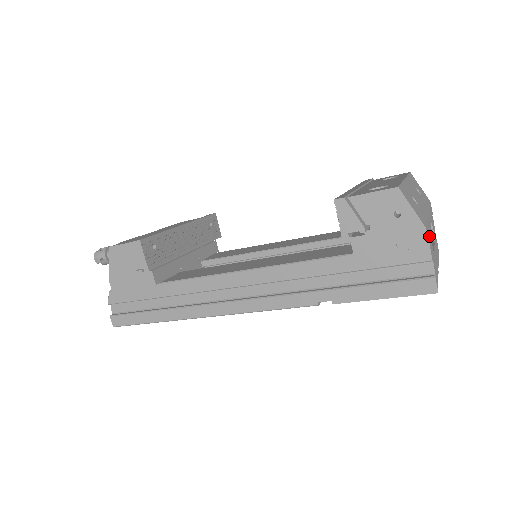
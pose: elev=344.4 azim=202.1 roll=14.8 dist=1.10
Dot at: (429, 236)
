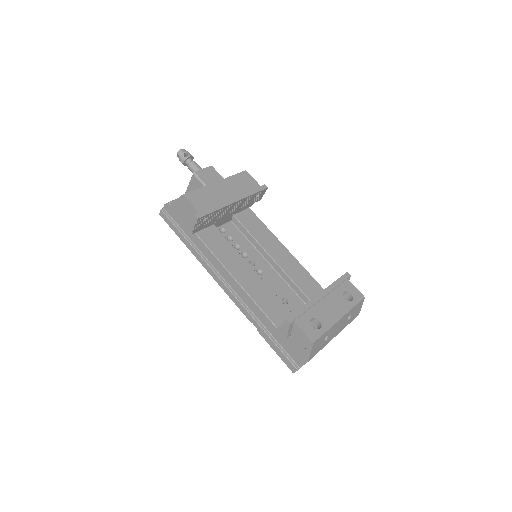
Dot at: occluded
